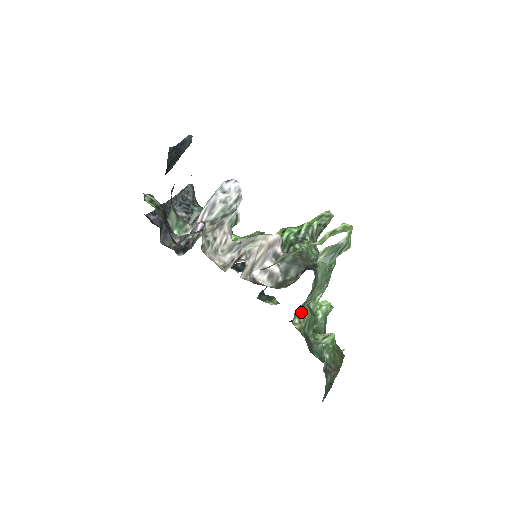
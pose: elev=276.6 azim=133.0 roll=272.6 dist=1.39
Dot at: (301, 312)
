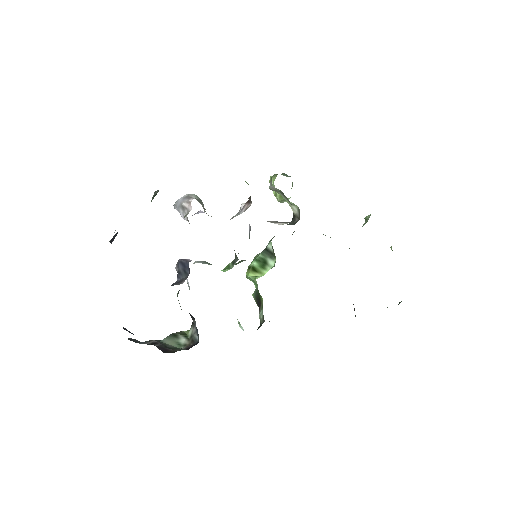
Dot at: occluded
